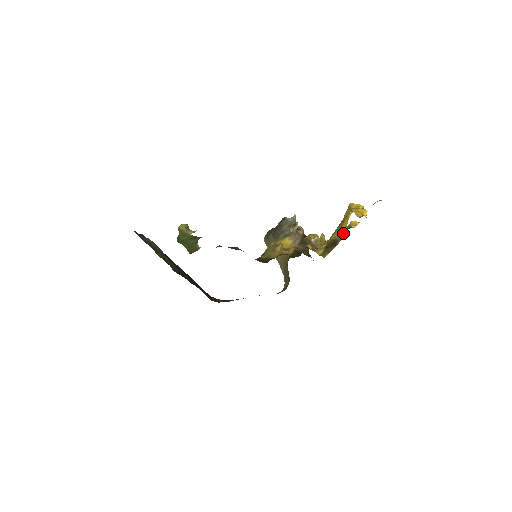
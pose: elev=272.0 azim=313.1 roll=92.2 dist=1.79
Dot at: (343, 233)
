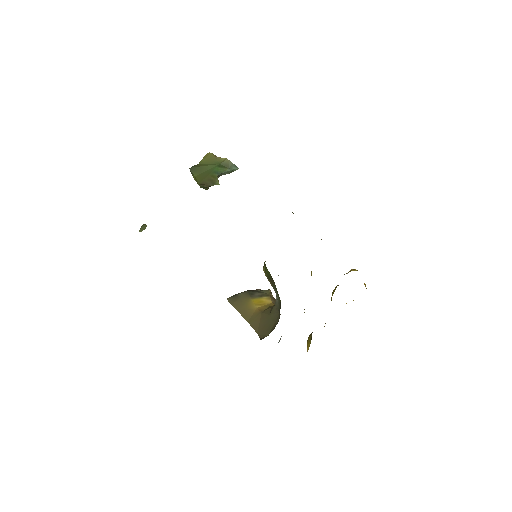
Dot at: (355, 270)
